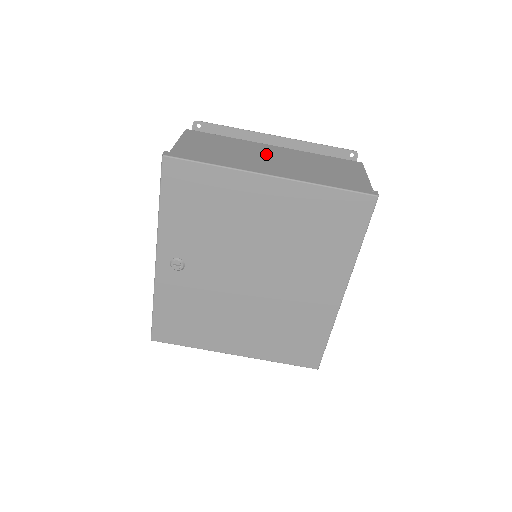
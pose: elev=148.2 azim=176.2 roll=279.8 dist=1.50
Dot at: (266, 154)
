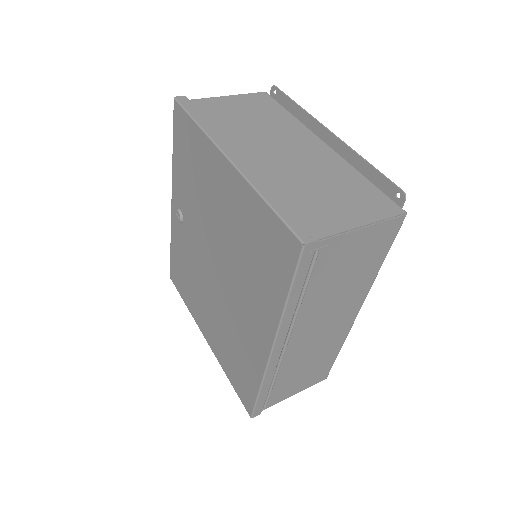
Dot at: (288, 143)
